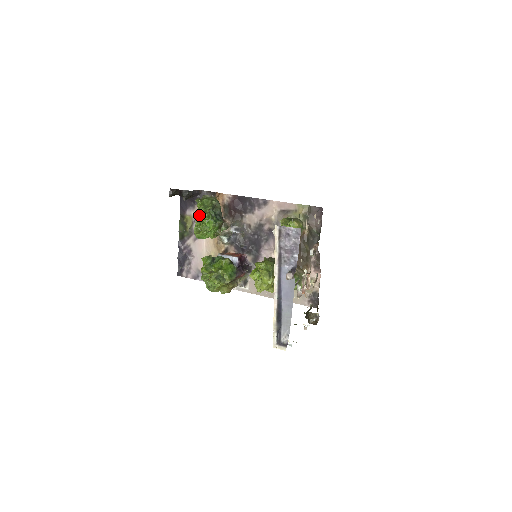
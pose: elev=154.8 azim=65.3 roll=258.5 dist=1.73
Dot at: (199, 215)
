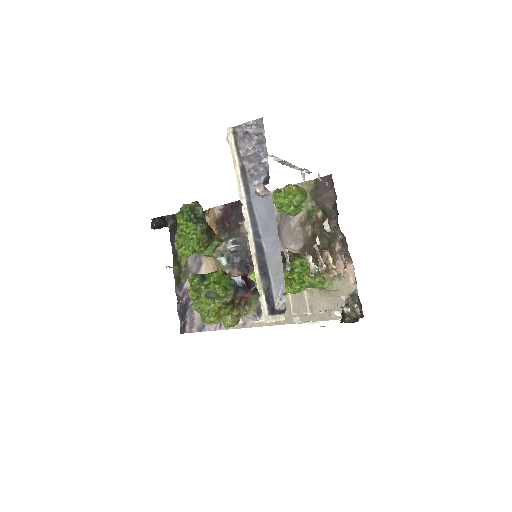
Dot at: (177, 225)
